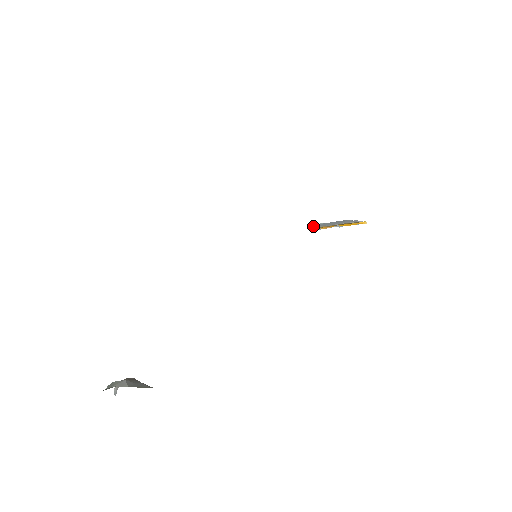
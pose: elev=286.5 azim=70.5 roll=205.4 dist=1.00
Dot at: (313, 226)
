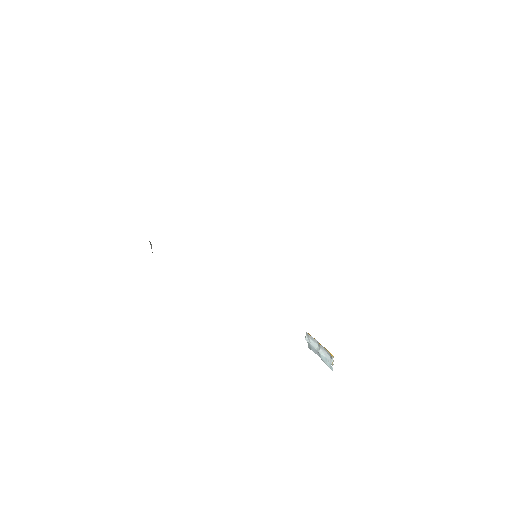
Dot at: occluded
